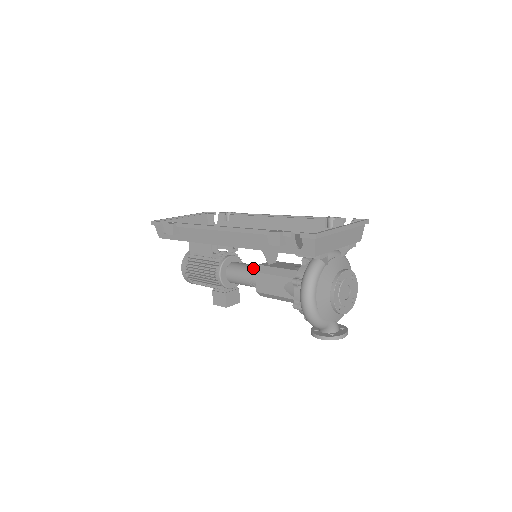
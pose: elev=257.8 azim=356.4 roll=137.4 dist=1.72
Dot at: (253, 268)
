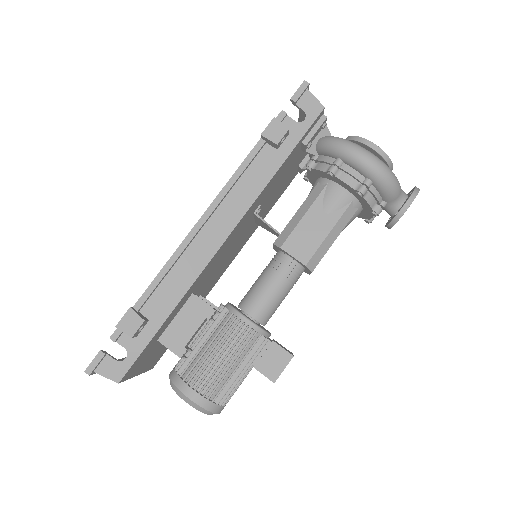
Dot at: (269, 264)
